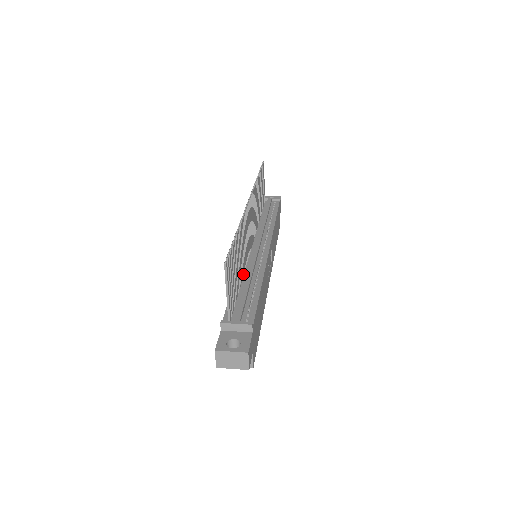
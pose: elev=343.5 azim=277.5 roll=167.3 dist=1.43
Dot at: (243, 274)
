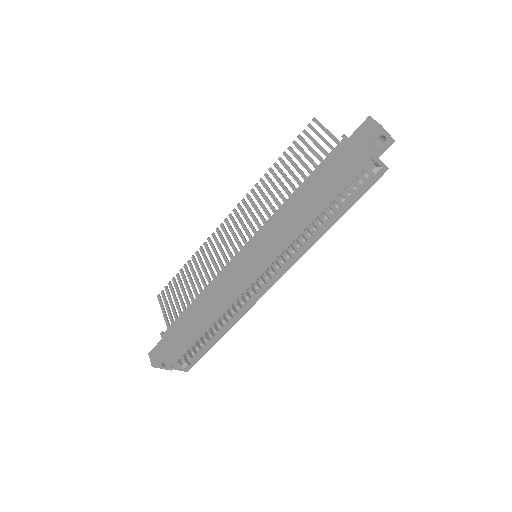
Dot at: occluded
